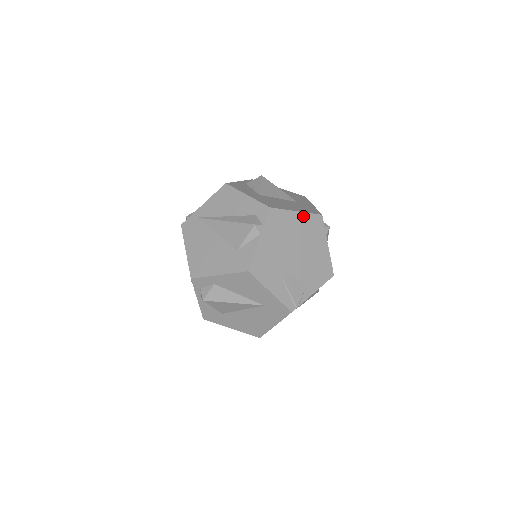
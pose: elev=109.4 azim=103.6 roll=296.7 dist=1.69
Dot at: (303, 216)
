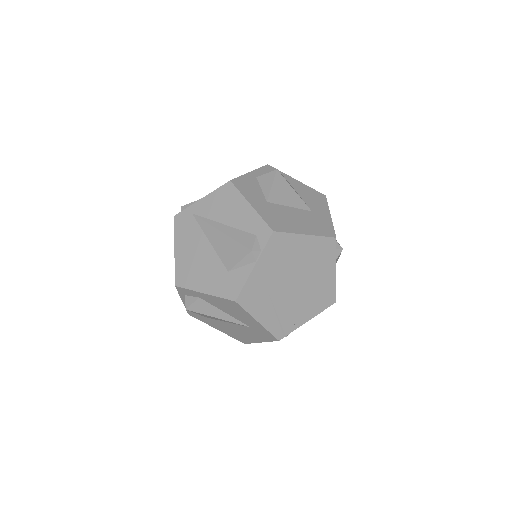
Dot at: (312, 240)
